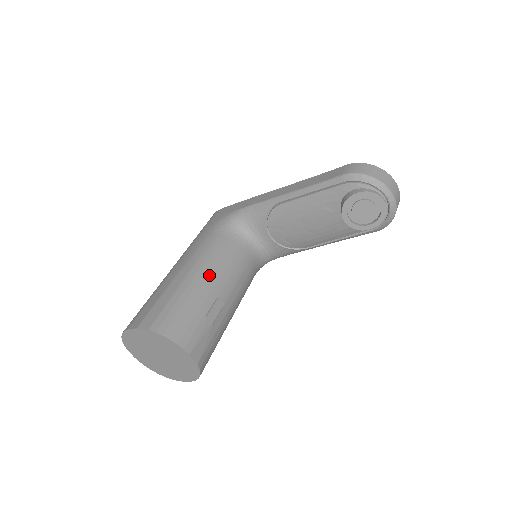
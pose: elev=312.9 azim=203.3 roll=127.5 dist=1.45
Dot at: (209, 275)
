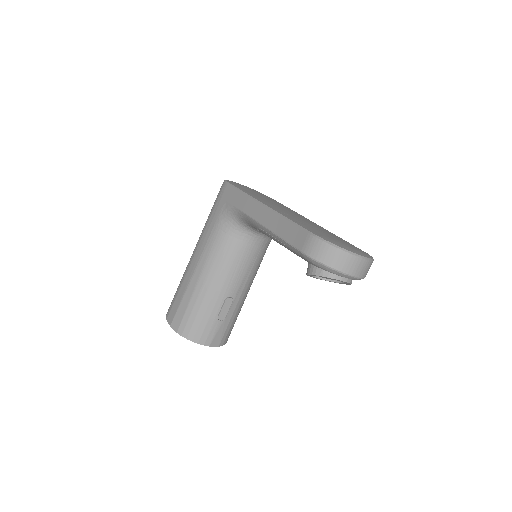
Dot at: (216, 281)
